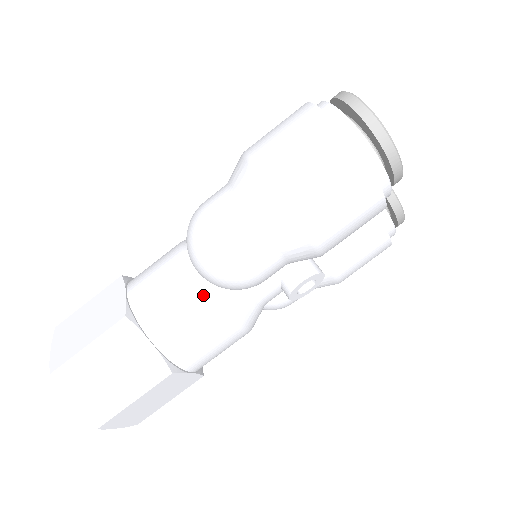
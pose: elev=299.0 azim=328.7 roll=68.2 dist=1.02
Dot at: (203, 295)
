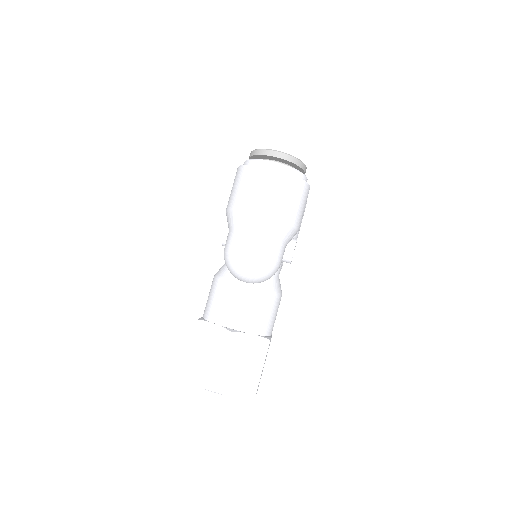
Dot at: (259, 292)
